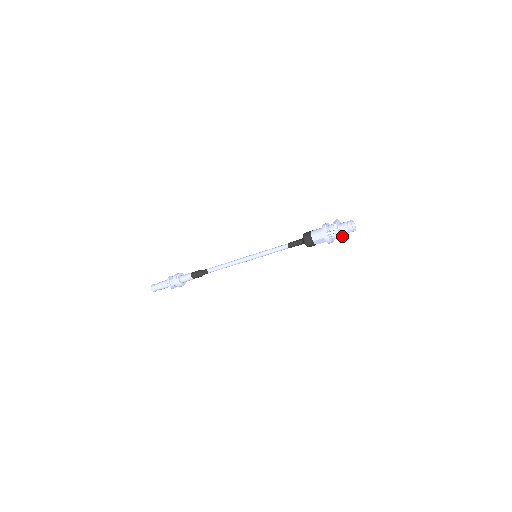
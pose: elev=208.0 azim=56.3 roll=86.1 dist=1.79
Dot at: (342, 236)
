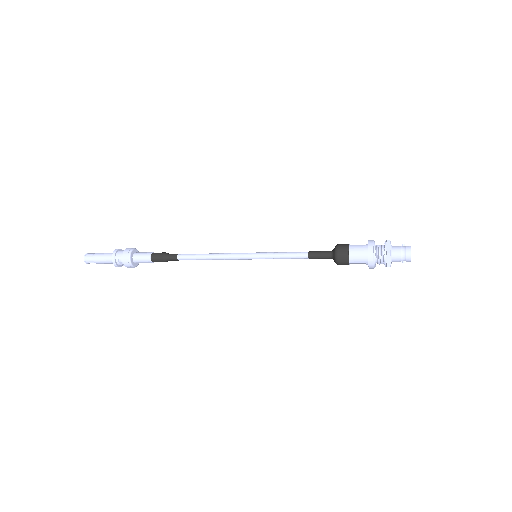
Dot at: (391, 263)
